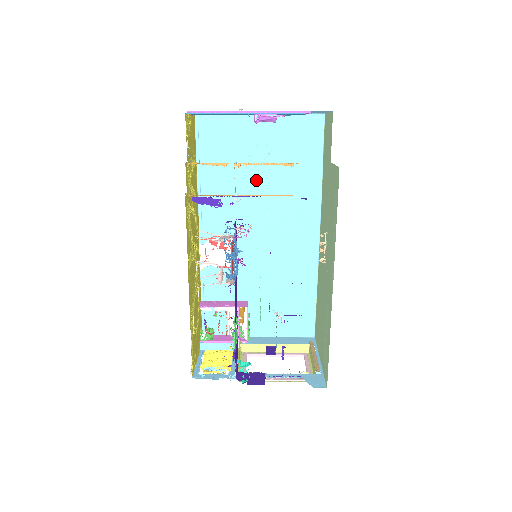
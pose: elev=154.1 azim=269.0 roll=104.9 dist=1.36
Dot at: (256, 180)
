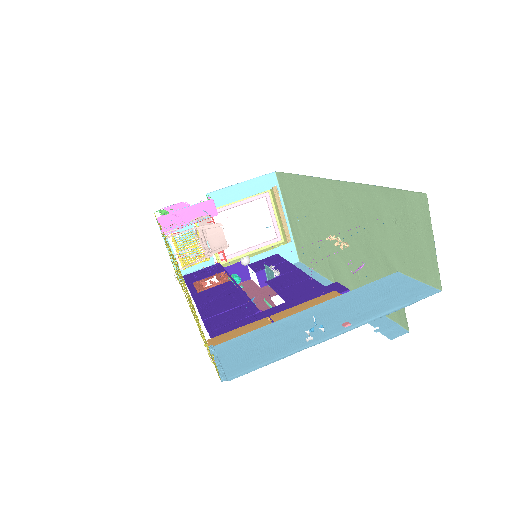
Dot at: occluded
